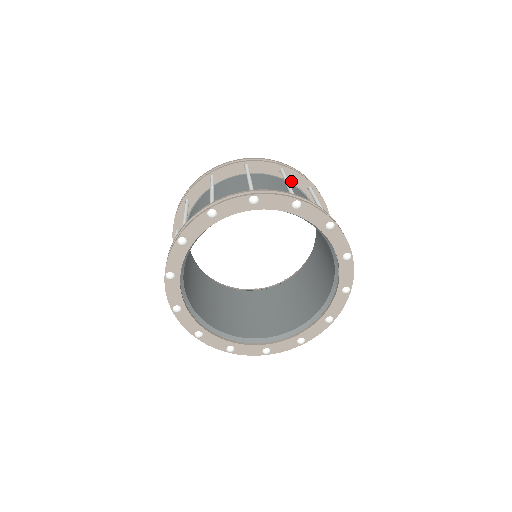
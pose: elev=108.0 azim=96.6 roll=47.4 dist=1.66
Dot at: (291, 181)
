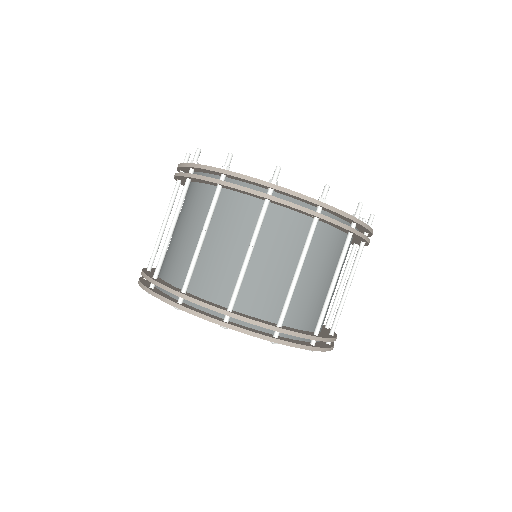
Dot at: (327, 223)
